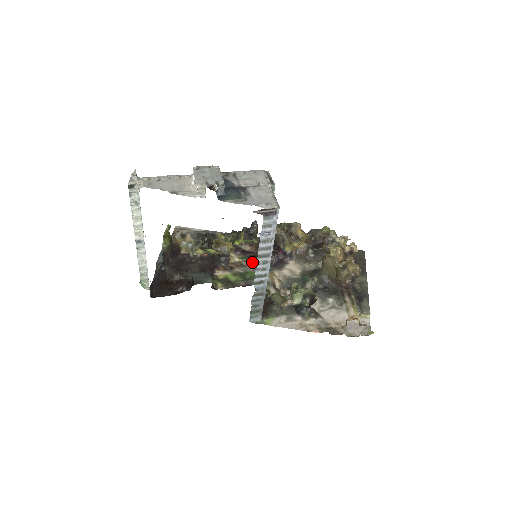
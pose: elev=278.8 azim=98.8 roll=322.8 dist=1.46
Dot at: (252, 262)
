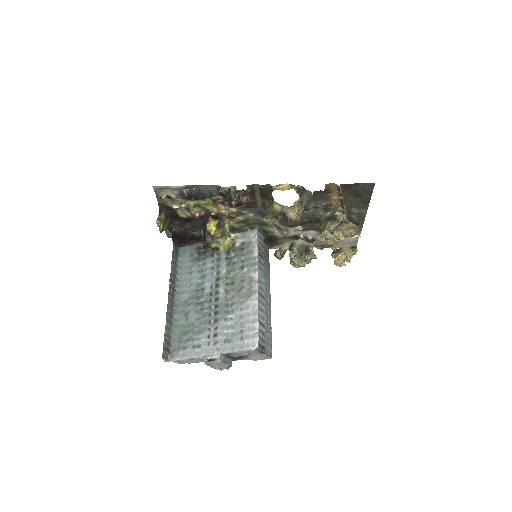
Dot at: (250, 212)
